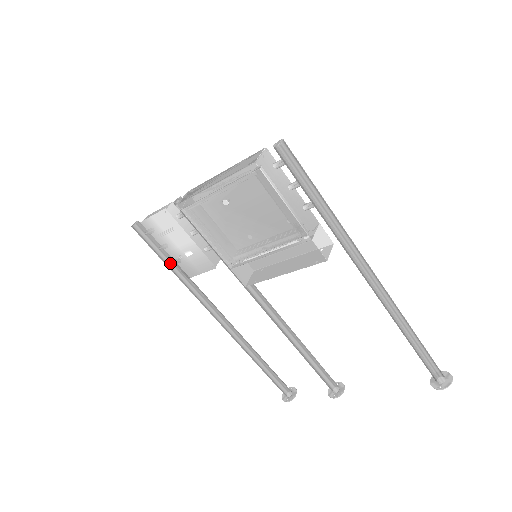
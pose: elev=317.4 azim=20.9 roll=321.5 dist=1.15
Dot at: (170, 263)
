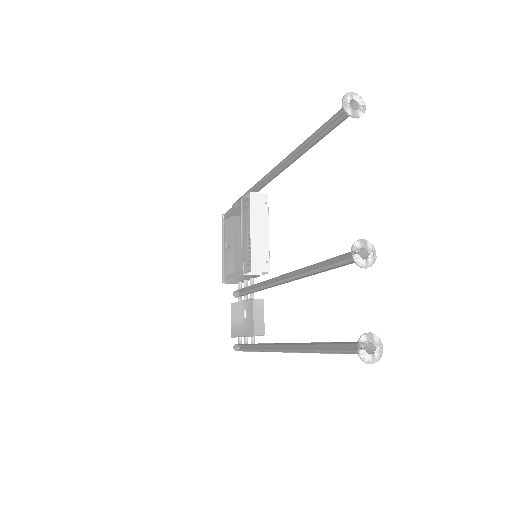
Dot at: (250, 345)
